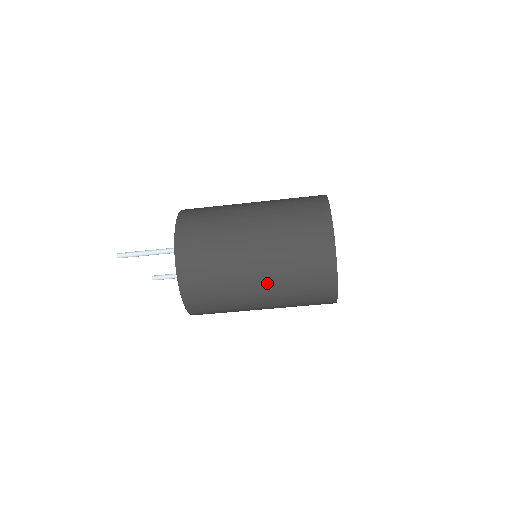
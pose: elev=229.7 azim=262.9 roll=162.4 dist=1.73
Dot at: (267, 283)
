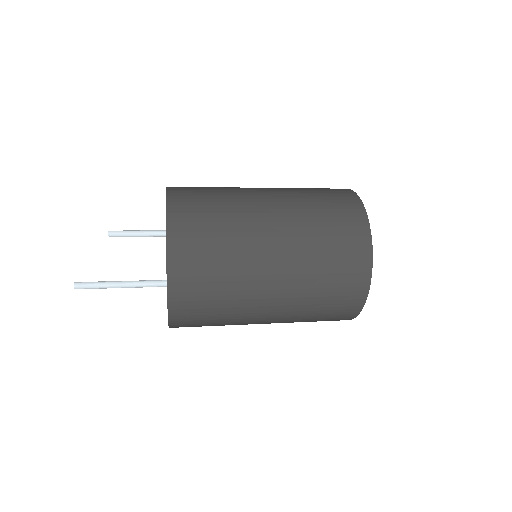
Dot at: occluded
